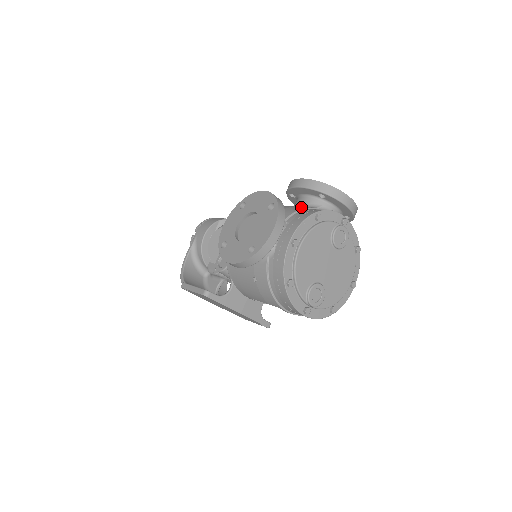
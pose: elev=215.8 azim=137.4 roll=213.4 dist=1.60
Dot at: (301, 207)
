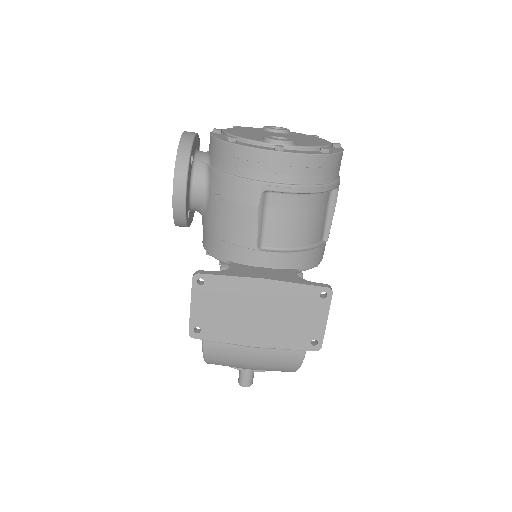
Dot at: occluded
